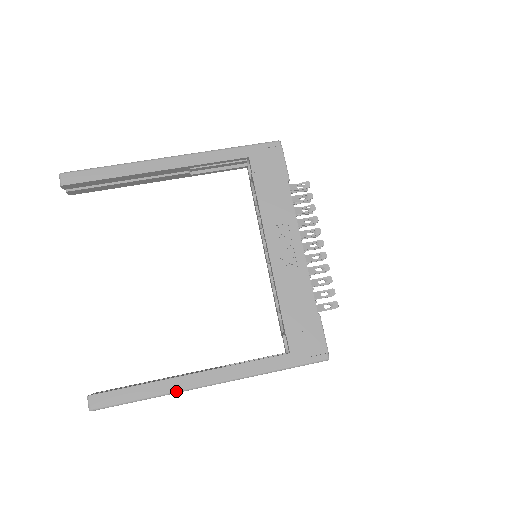
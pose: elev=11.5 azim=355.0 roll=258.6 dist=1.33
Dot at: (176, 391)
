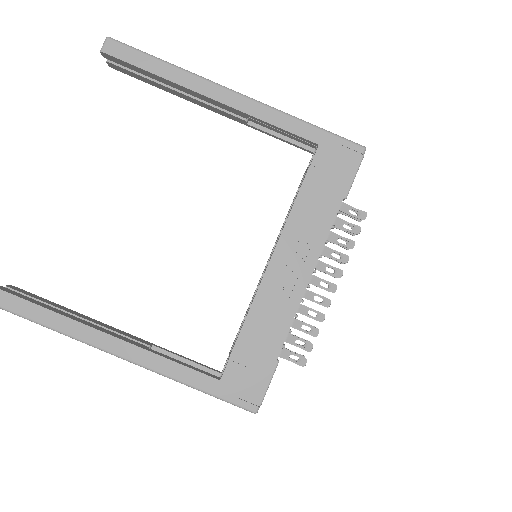
Dot at: (82, 340)
